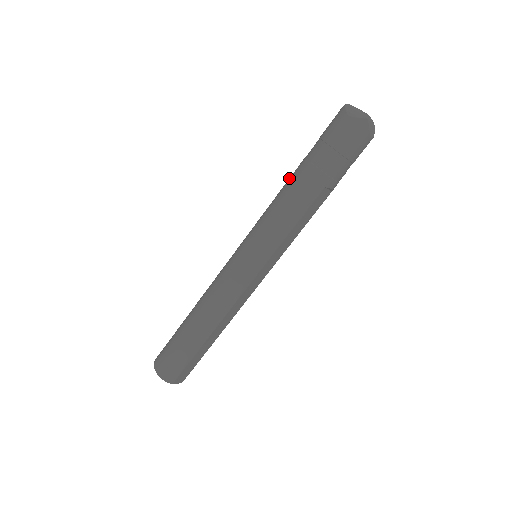
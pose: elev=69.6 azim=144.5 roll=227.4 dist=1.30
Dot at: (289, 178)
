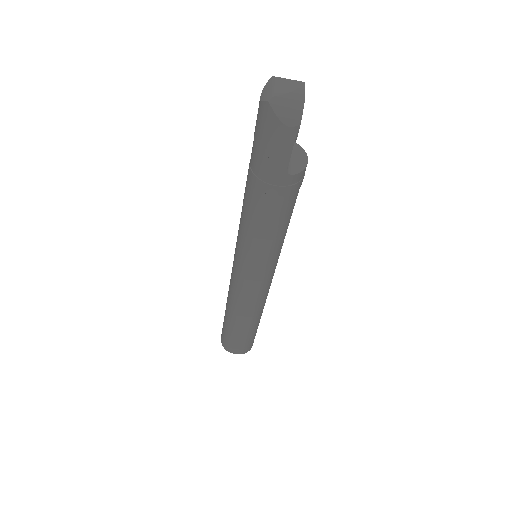
Dot at: occluded
